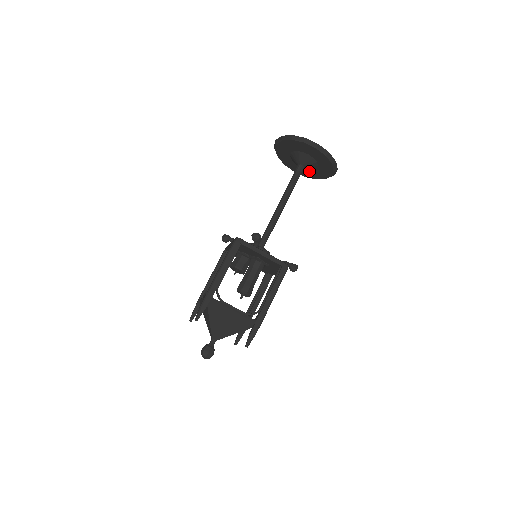
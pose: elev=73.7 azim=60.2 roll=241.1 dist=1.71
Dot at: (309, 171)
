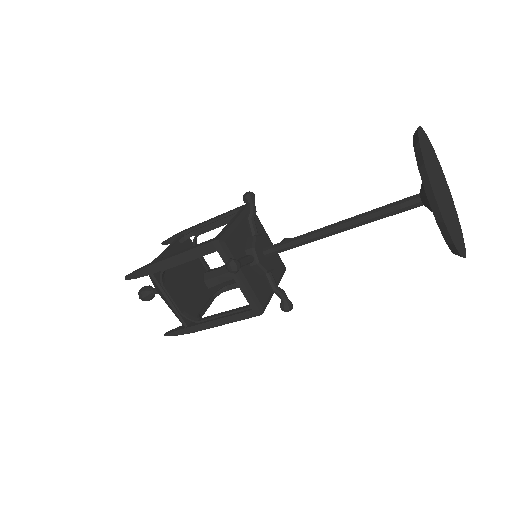
Dot at: occluded
